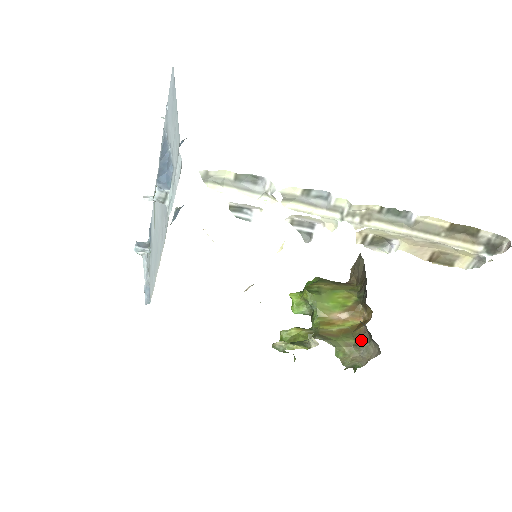
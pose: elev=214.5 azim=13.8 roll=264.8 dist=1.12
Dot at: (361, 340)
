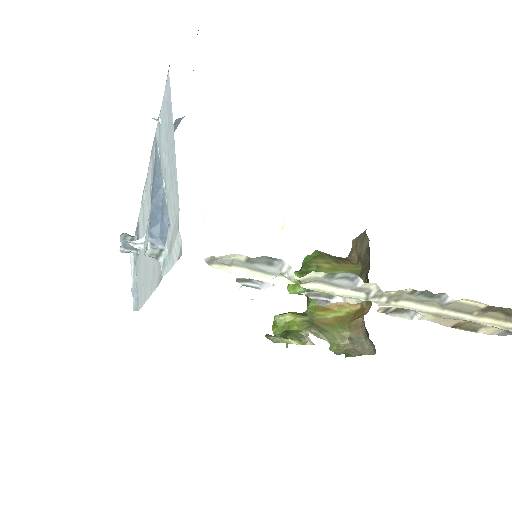
Dot at: (357, 334)
